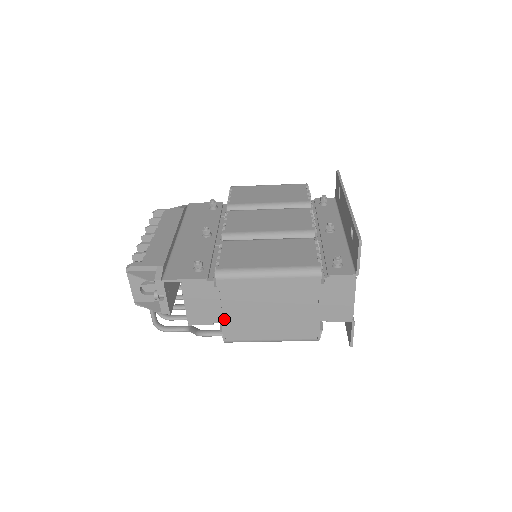
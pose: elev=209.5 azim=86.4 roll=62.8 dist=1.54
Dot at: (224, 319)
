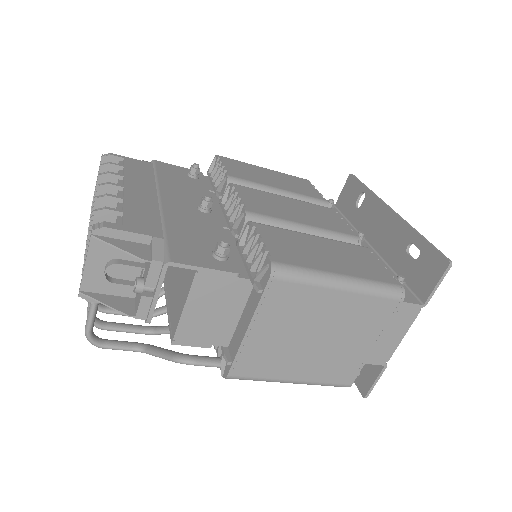
Dot at: (246, 342)
